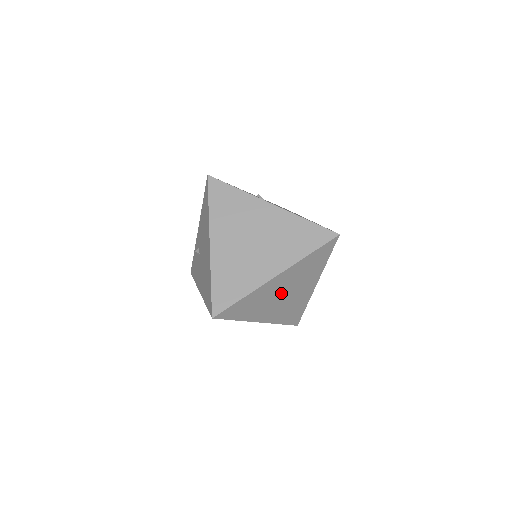
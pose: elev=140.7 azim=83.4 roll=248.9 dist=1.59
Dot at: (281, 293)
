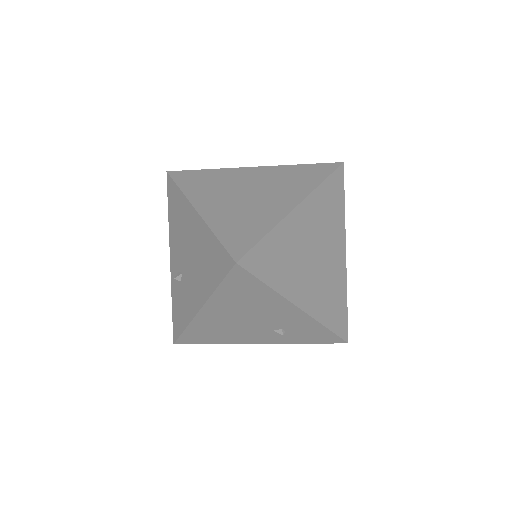
Dot at: (311, 250)
